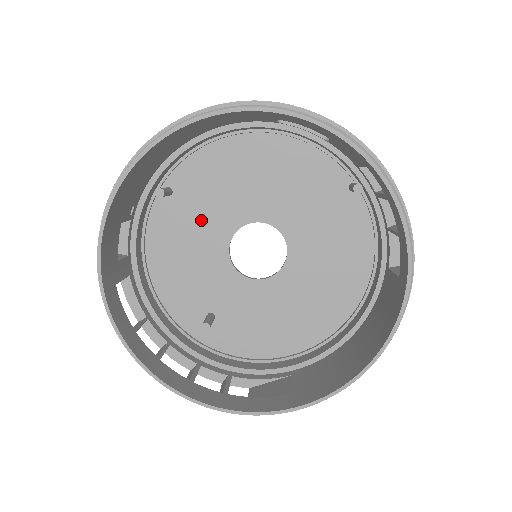
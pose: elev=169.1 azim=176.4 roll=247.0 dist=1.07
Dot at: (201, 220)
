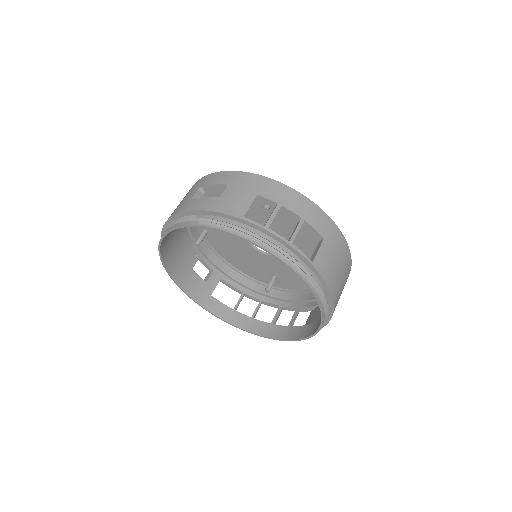
Dot at: (229, 238)
